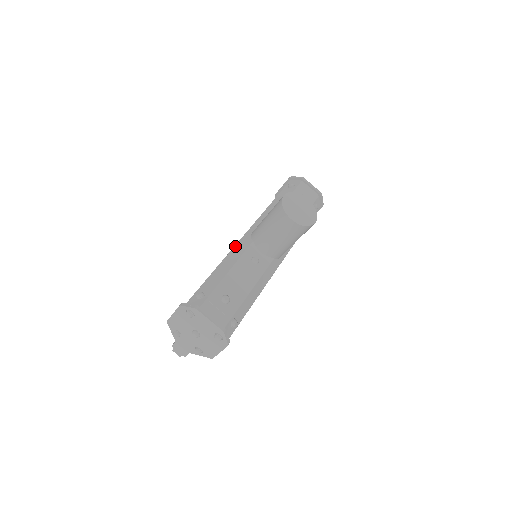
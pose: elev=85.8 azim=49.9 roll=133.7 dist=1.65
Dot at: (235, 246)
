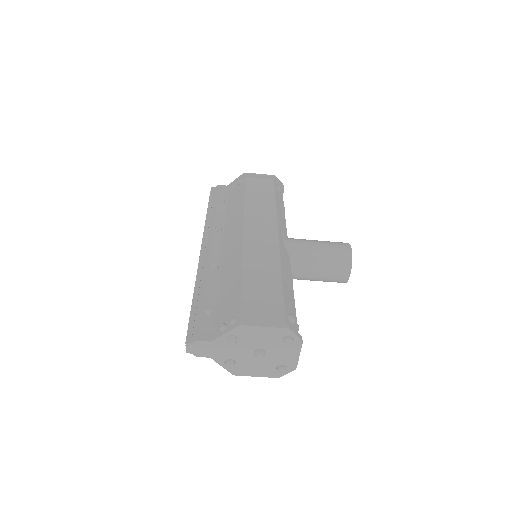
Dot at: (281, 253)
